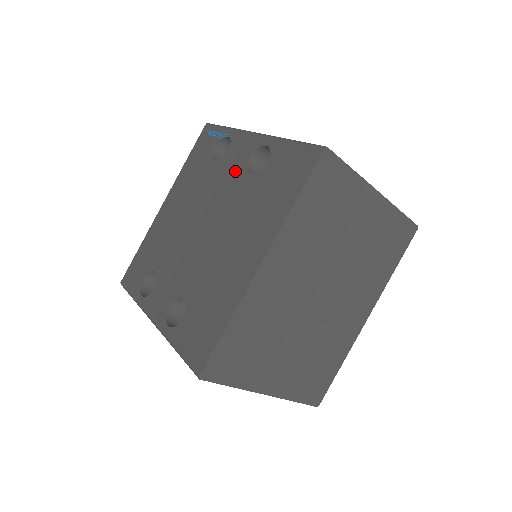
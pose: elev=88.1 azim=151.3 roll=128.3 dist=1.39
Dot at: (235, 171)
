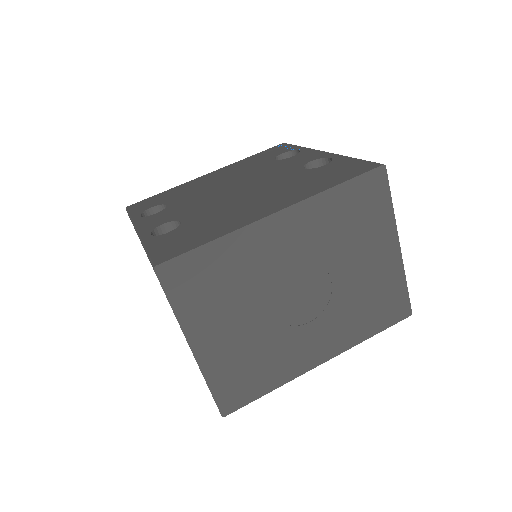
Dot at: (291, 166)
